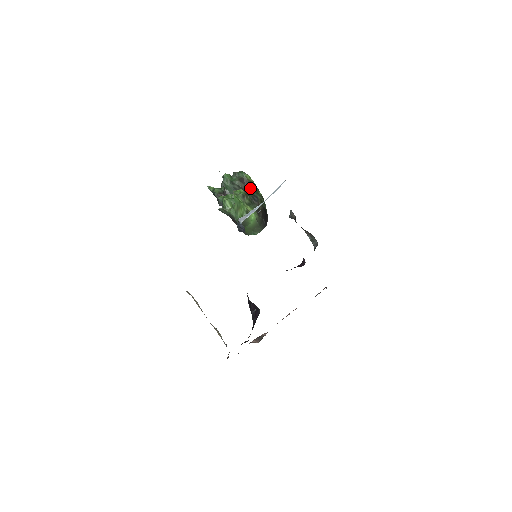
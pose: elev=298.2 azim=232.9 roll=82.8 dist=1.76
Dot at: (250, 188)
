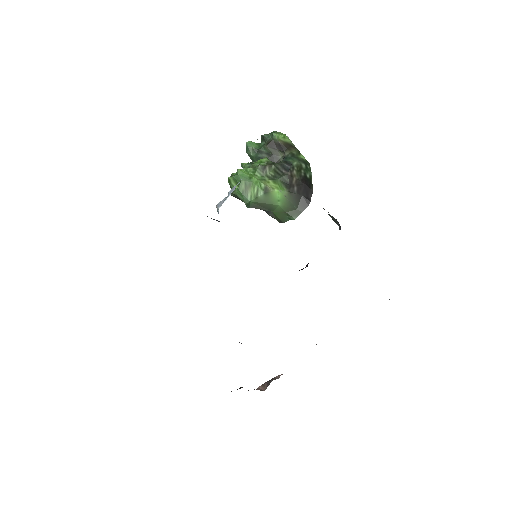
Dot at: (285, 153)
